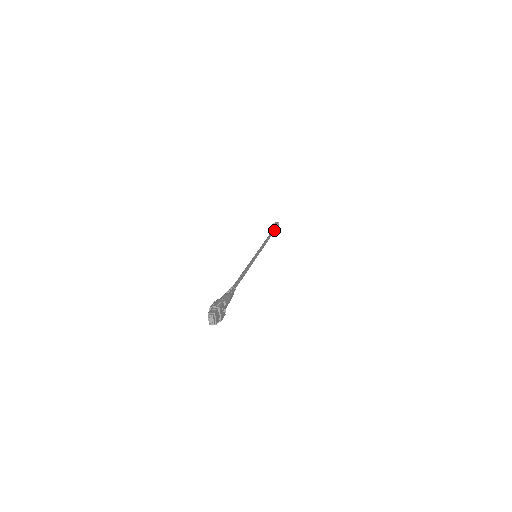
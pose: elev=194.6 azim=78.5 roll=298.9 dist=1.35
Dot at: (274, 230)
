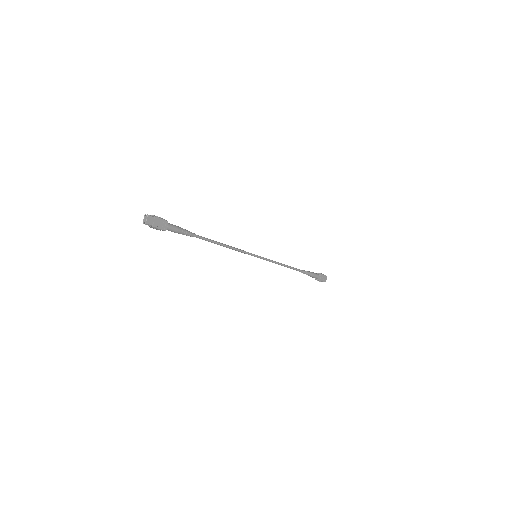
Dot at: (311, 272)
